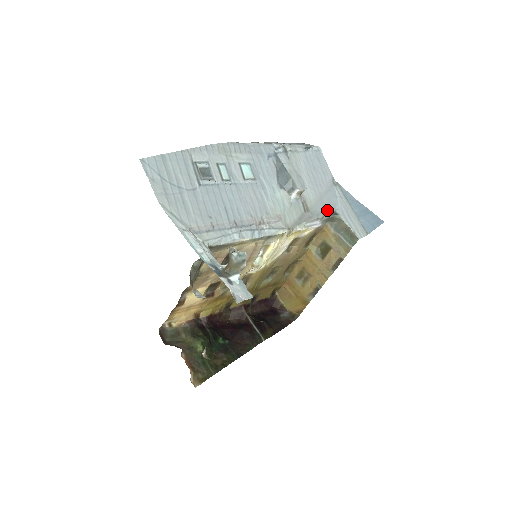
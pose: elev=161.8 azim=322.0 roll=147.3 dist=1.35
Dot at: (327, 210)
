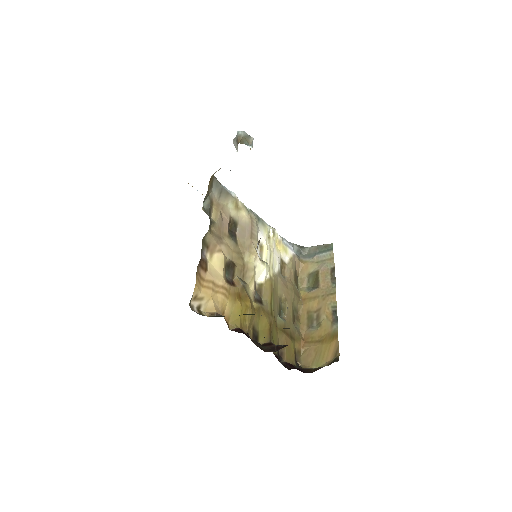
Dot at: occluded
